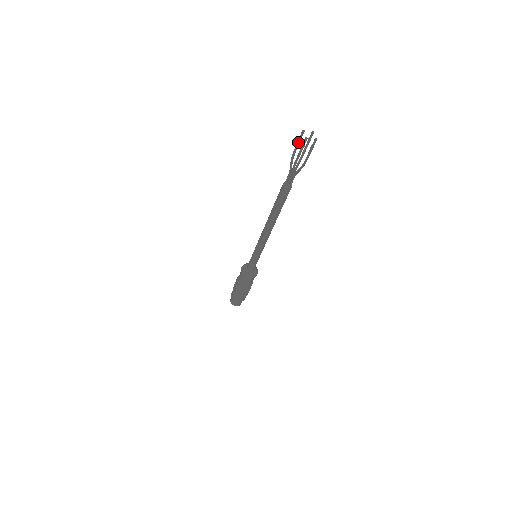
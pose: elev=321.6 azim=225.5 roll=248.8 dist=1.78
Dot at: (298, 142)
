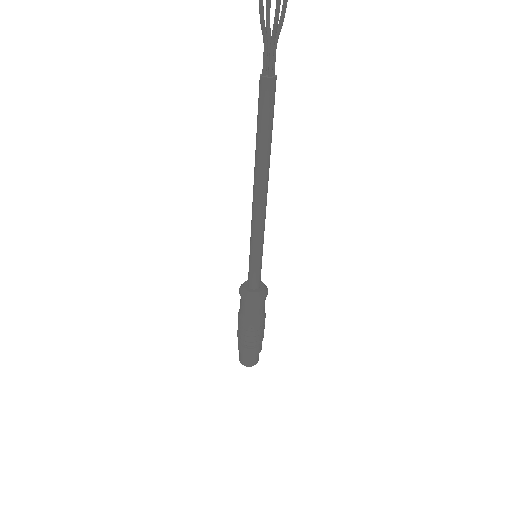
Dot at: out of frame
